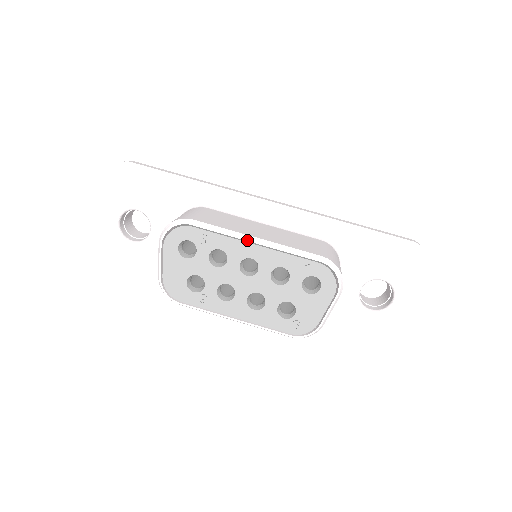
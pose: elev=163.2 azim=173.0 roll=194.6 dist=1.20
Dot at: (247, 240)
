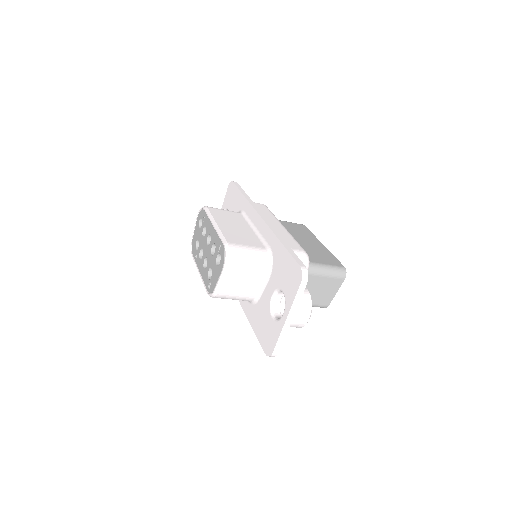
Dot at: (212, 223)
